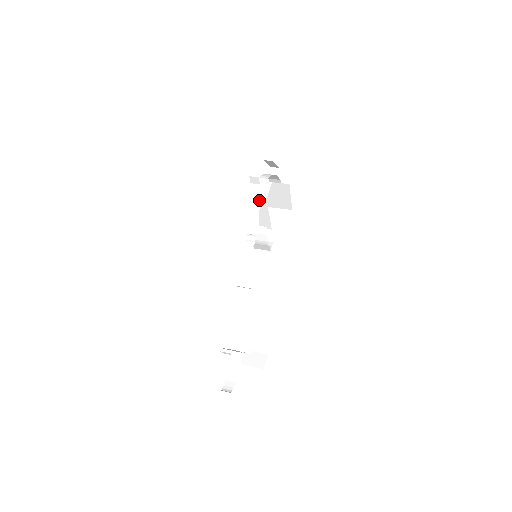
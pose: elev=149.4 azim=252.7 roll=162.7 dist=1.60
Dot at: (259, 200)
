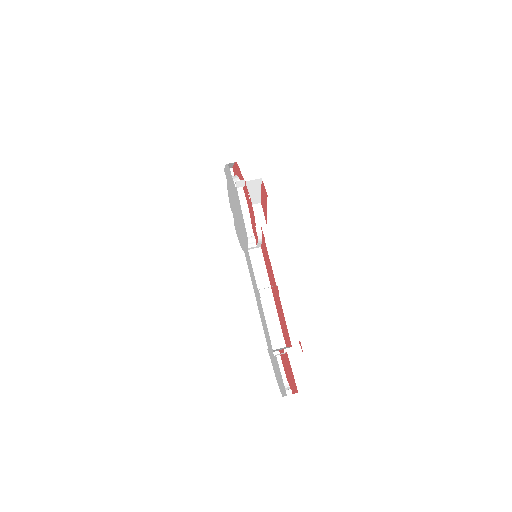
Dot at: (245, 202)
